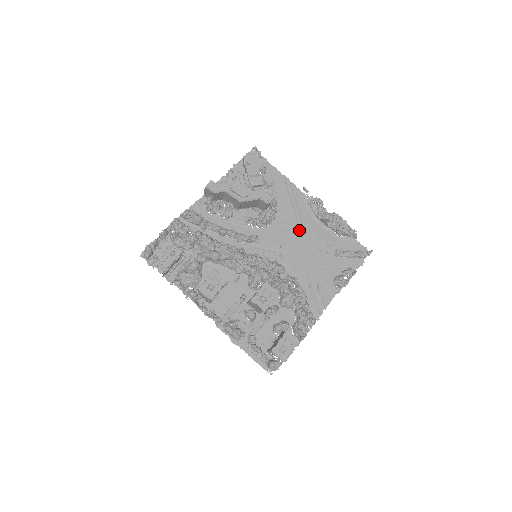
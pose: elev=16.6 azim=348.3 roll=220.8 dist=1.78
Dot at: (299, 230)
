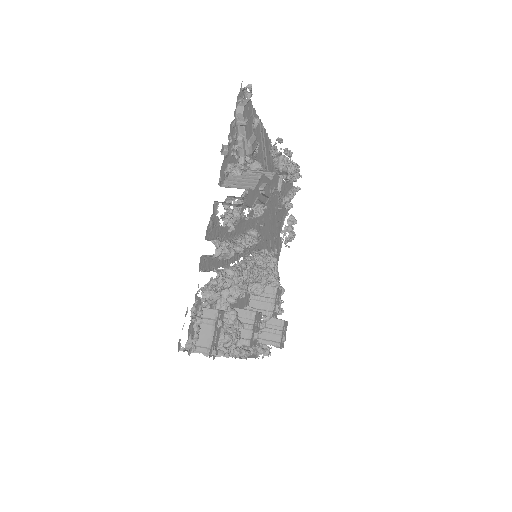
Dot at: occluded
